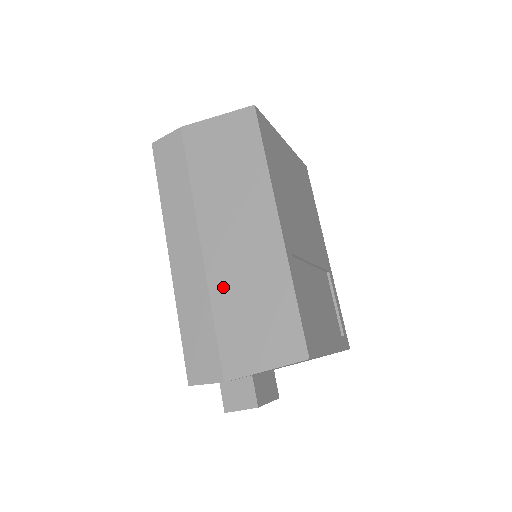
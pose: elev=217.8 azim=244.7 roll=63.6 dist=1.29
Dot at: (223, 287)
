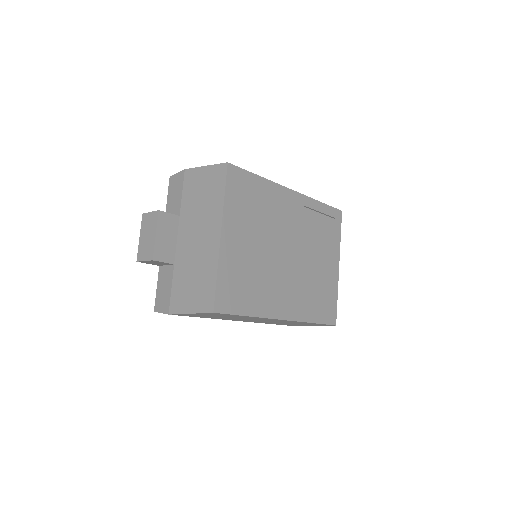
Dot at: occluded
